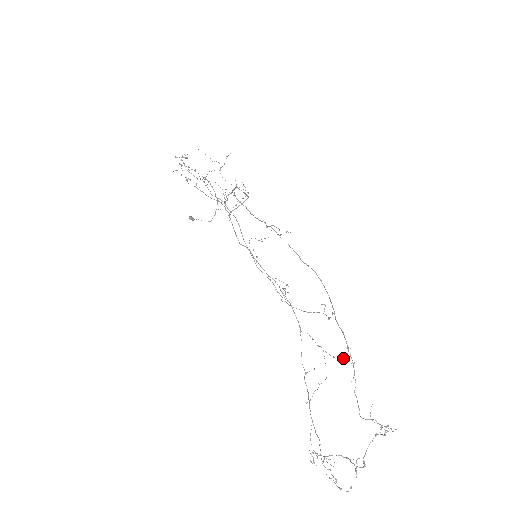
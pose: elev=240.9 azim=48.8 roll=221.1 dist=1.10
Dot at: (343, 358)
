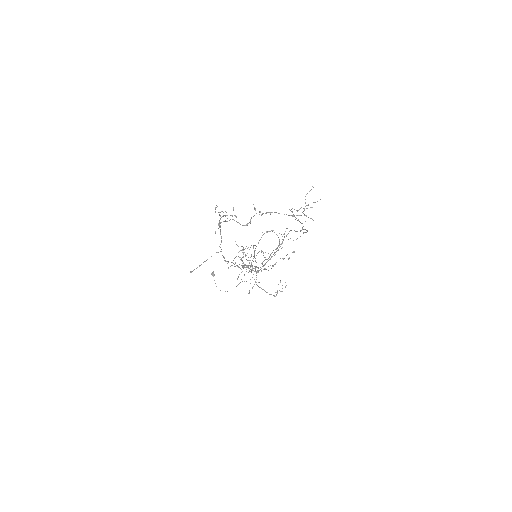
Dot at: (284, 258)
